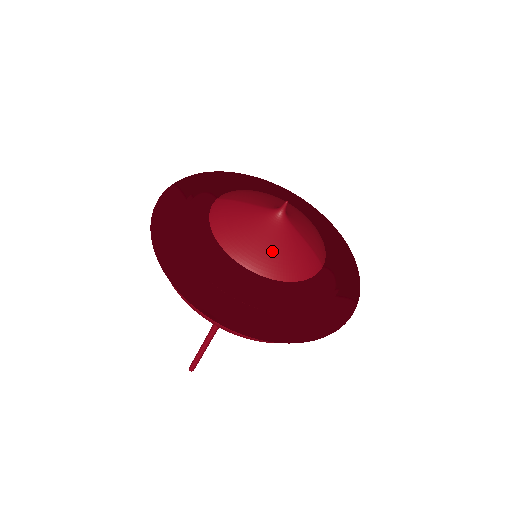
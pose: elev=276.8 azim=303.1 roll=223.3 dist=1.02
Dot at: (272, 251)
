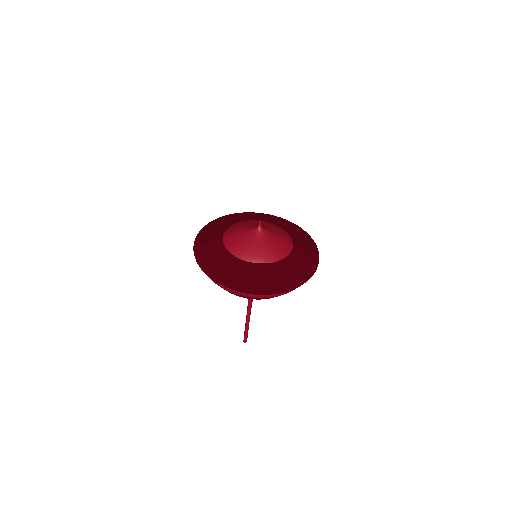
Dot at: (266, 249)
